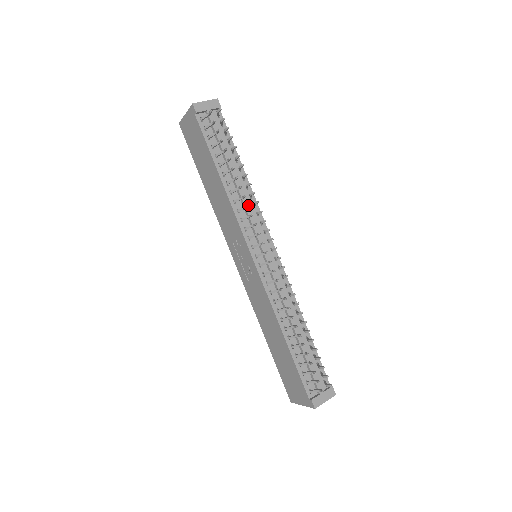
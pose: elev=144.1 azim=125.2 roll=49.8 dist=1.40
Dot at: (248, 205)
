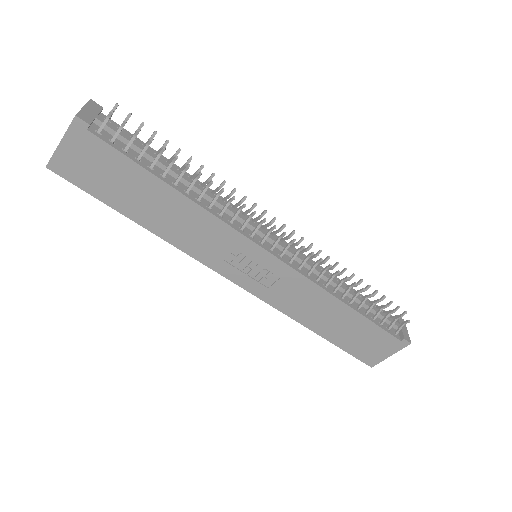
Dot at: (234, 197)
